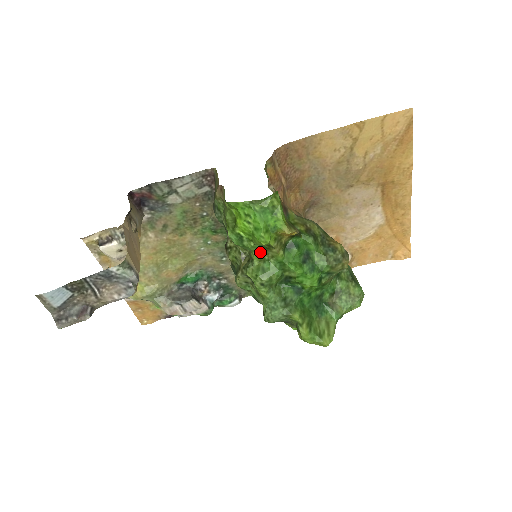
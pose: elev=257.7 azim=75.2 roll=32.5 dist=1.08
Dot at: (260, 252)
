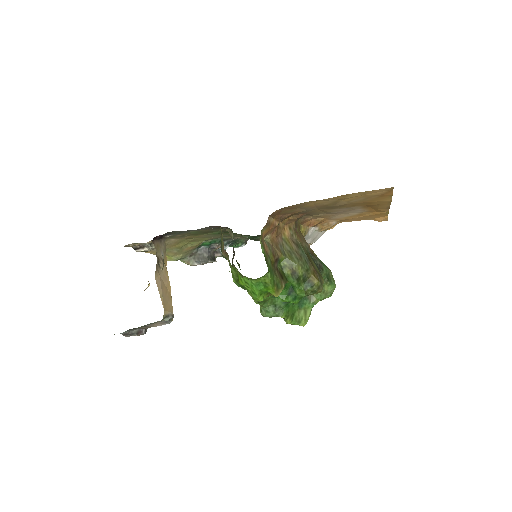
Dot at: occluded
